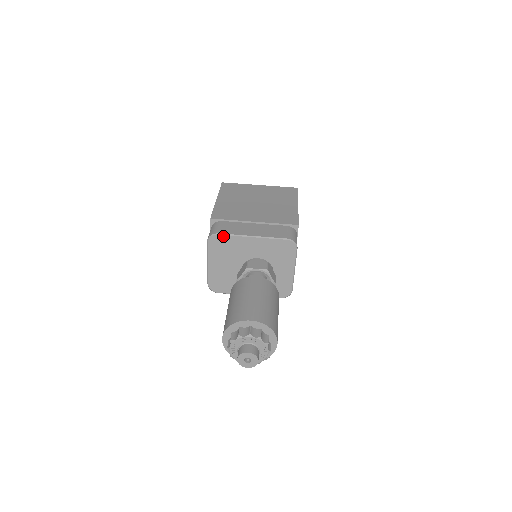
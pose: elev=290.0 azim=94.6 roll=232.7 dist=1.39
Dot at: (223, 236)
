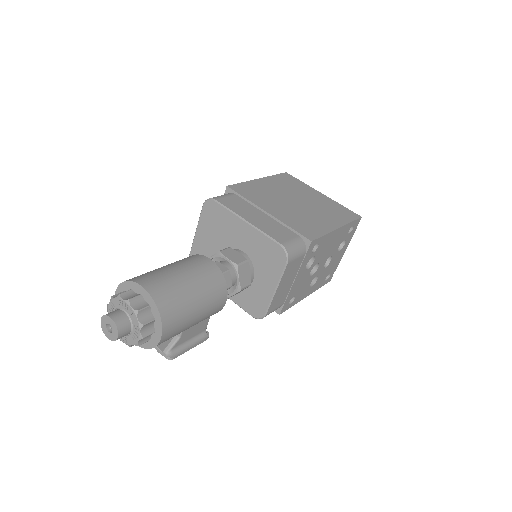
Dot at: (219, 205)
